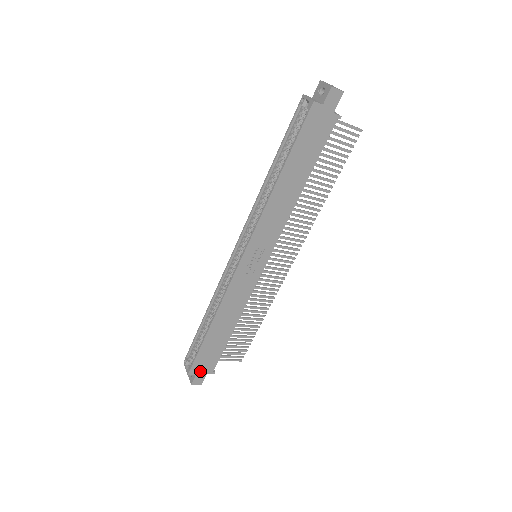
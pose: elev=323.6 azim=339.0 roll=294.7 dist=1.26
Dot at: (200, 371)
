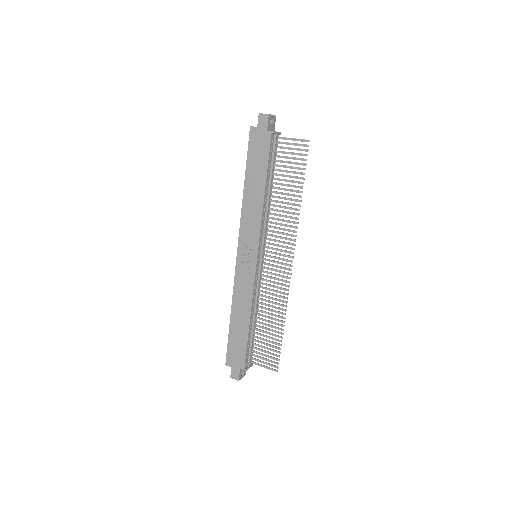
Dot at: (234, 364)
